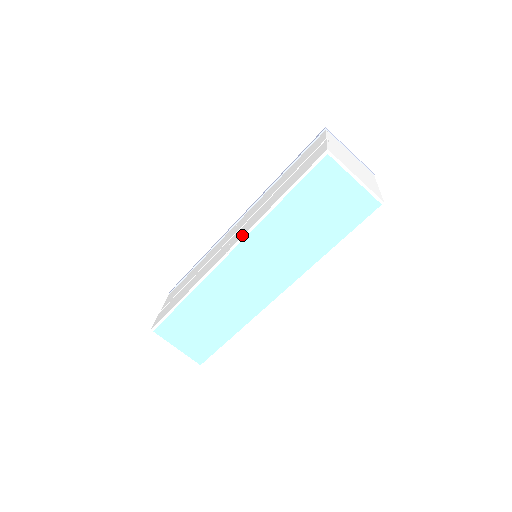
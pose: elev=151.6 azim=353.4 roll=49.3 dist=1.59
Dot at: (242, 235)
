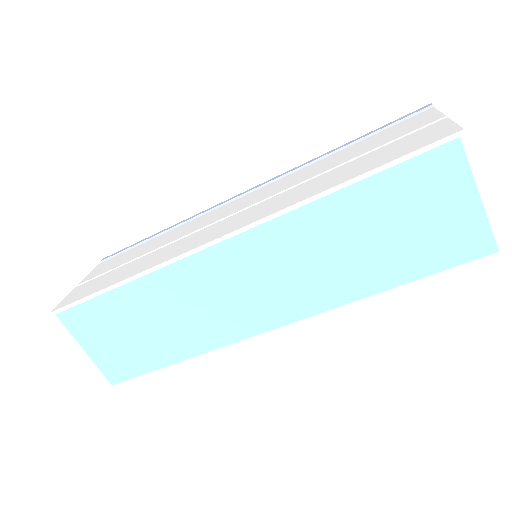
Dot at: (257, 218)
